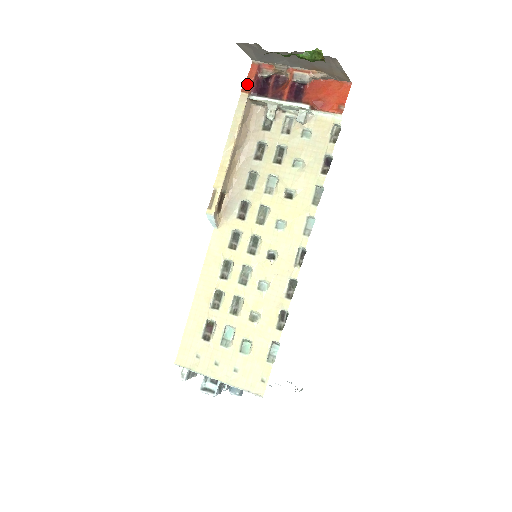
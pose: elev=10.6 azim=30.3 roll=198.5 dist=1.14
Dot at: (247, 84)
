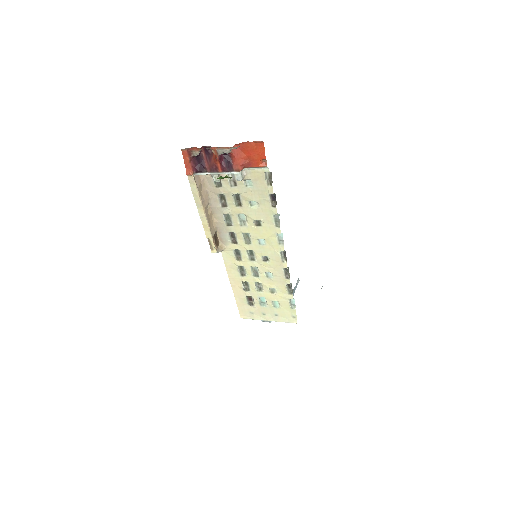
Dot at: (187, 167)
